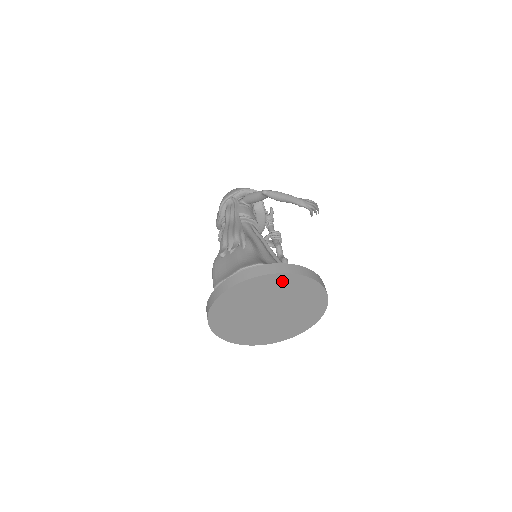
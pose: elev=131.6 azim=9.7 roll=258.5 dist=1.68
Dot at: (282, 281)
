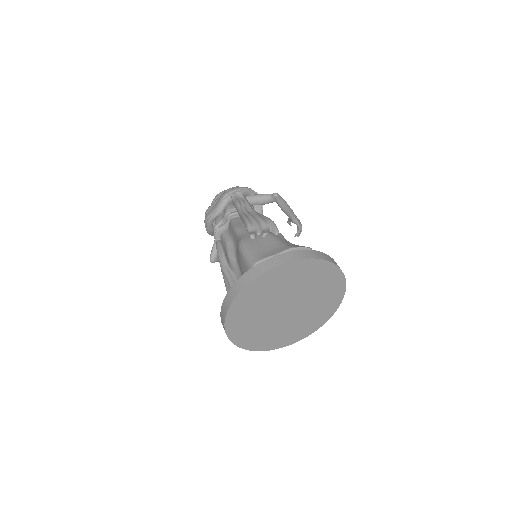
Dot at: (323, 272)
